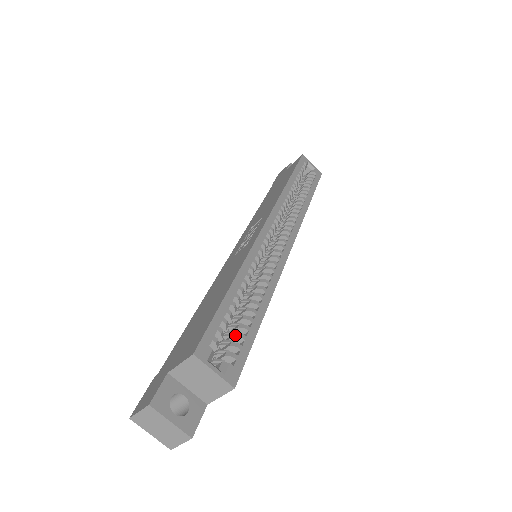
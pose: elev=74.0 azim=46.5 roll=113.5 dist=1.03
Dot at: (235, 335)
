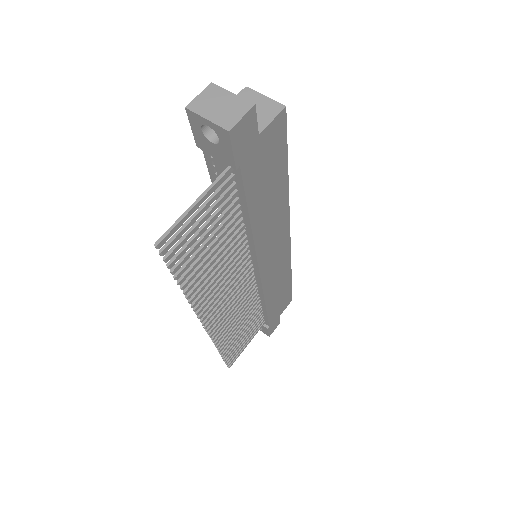
Dot at: occluded
